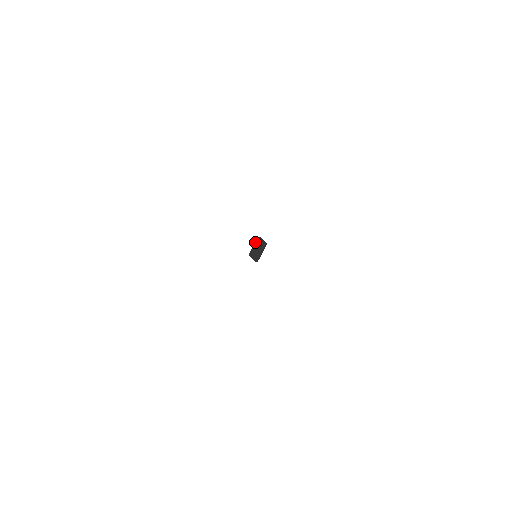
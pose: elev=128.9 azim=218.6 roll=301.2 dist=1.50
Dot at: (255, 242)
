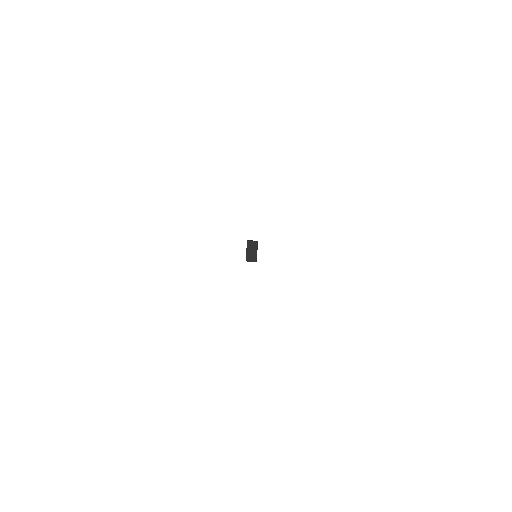
Dot at: (247, 246)
